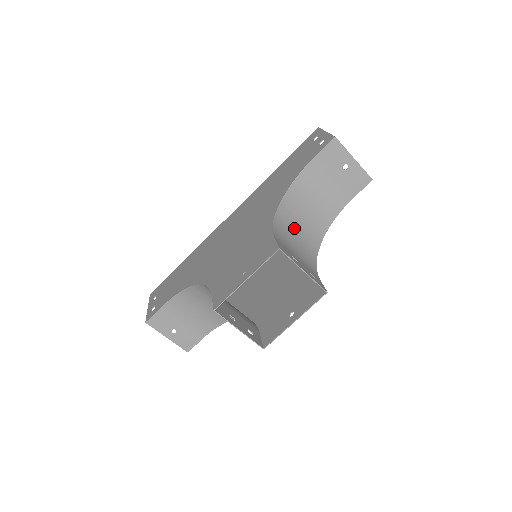
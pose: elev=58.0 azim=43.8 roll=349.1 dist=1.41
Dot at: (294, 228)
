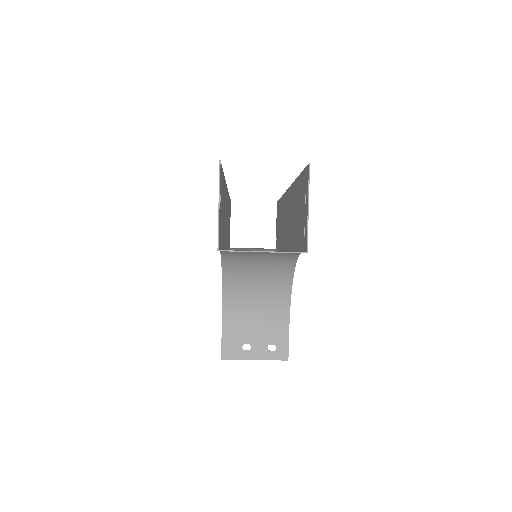
Dot at: (251, 289)
